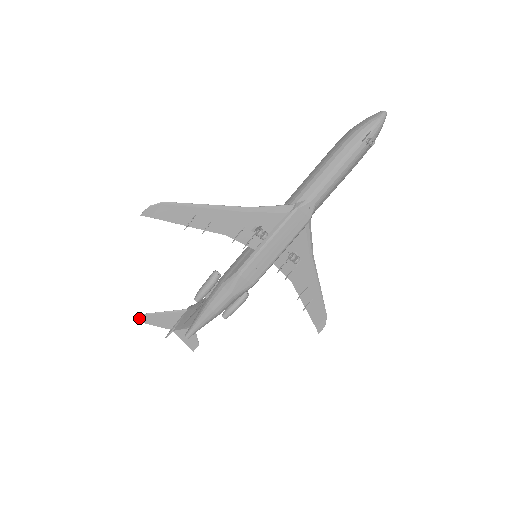
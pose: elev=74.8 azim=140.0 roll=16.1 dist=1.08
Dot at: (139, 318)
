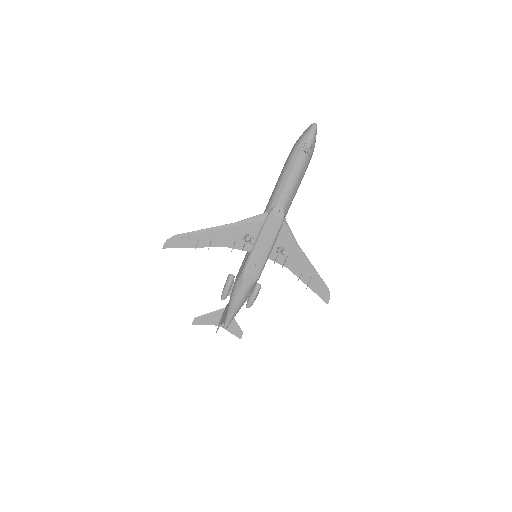
Dot at: occluded
